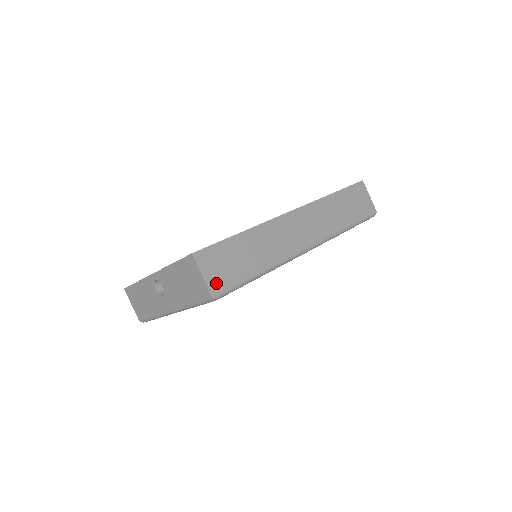
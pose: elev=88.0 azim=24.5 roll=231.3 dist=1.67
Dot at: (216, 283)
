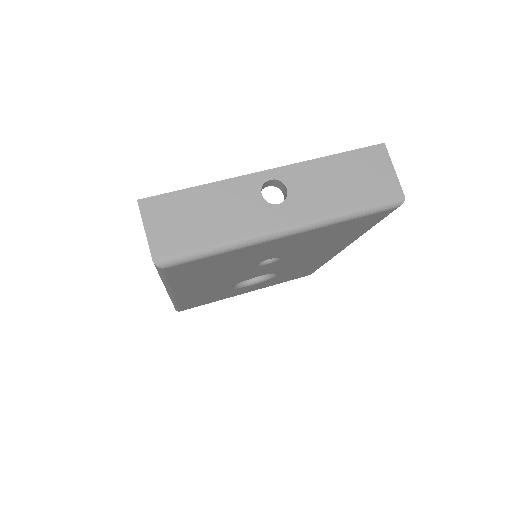
Dot at: occluded
